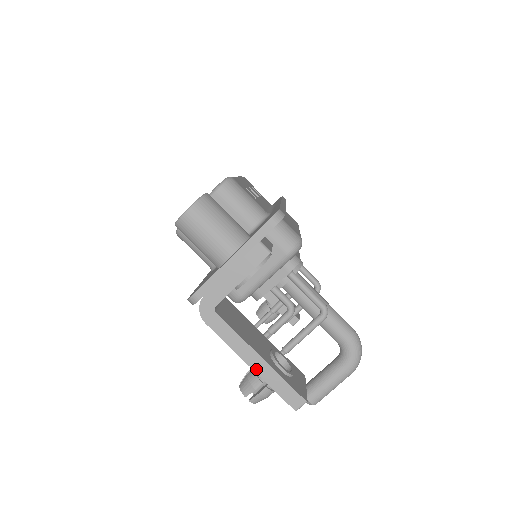
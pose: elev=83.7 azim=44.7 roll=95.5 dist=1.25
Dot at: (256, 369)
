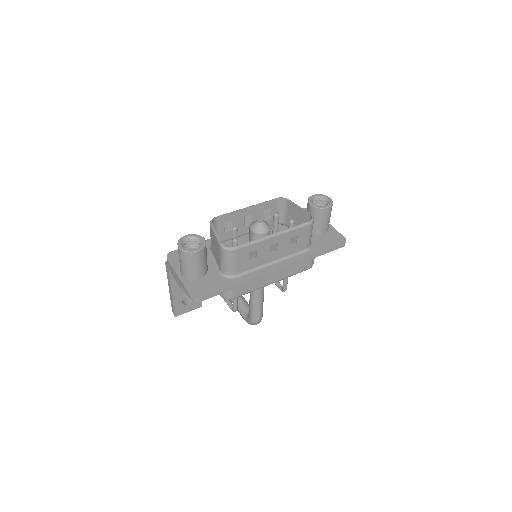
Dot at: (170, 292)
